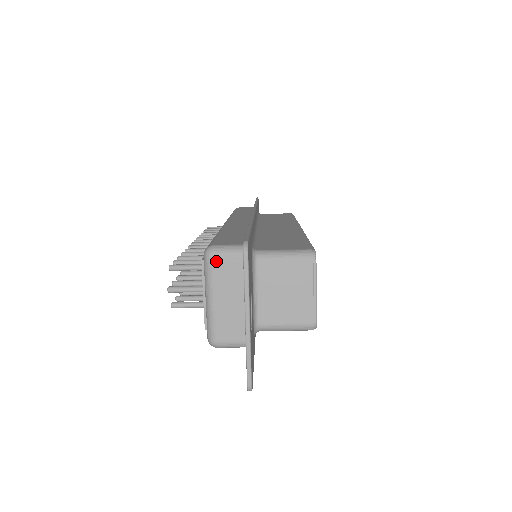
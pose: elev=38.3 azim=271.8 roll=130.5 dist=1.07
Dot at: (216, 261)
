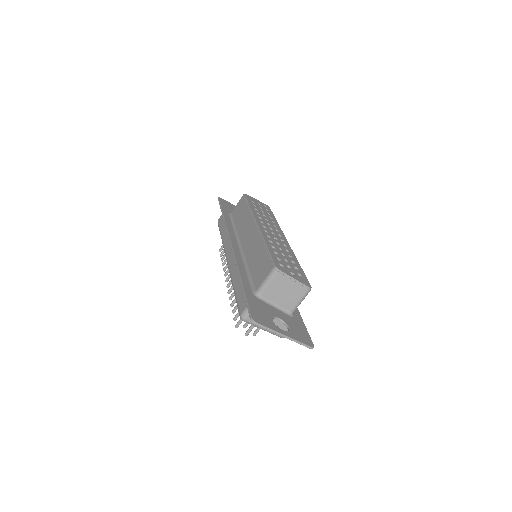
Dot at: (249, 319)
